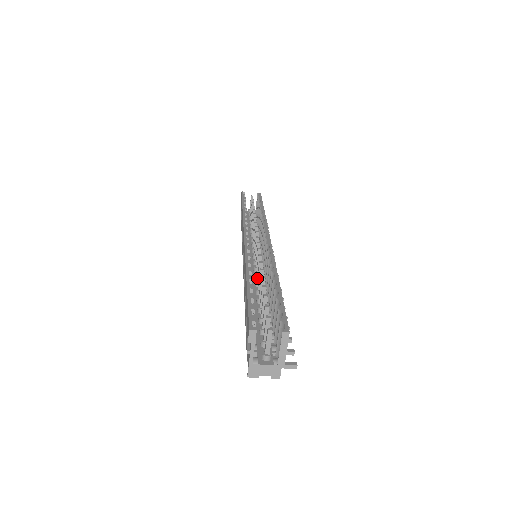
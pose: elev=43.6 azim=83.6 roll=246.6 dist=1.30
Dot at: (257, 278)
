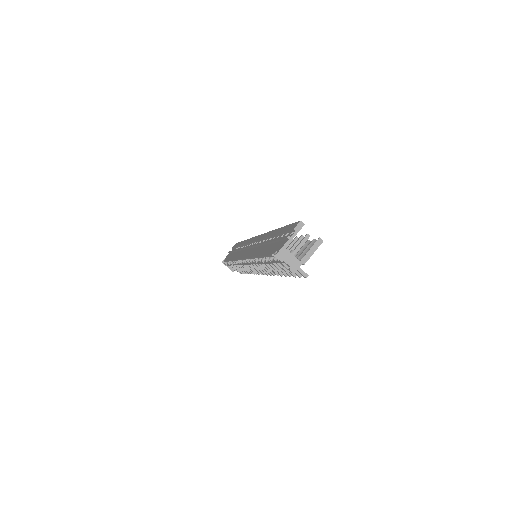
Dot at: occluded
